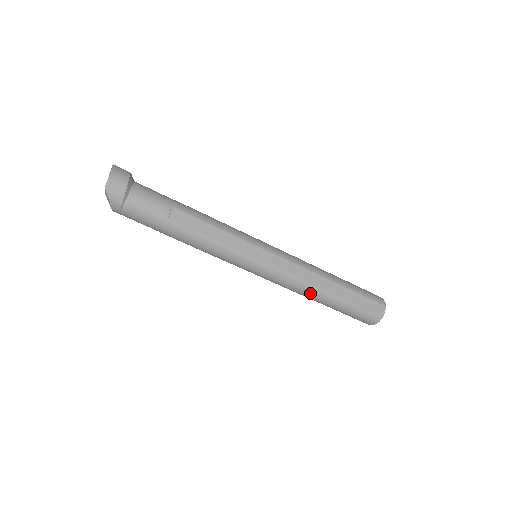
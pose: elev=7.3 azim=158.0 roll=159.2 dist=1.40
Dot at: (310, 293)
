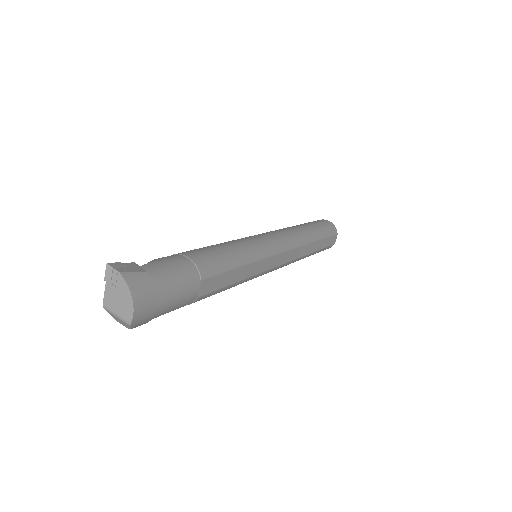
Dot at: occluded
